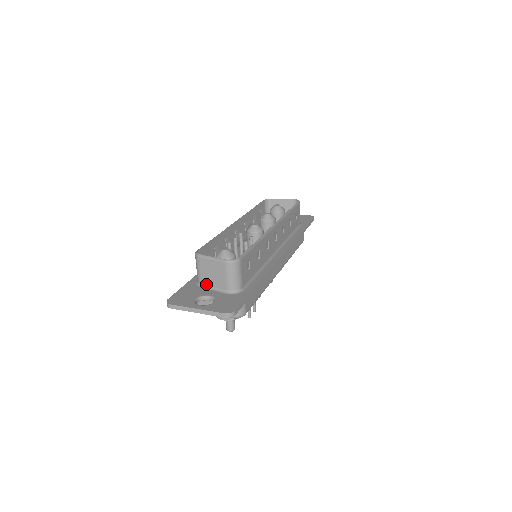
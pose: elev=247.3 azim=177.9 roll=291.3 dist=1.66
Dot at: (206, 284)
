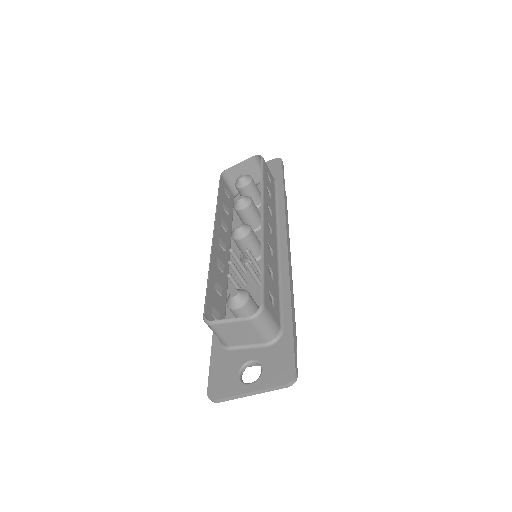
Dot at: (236, 345)
